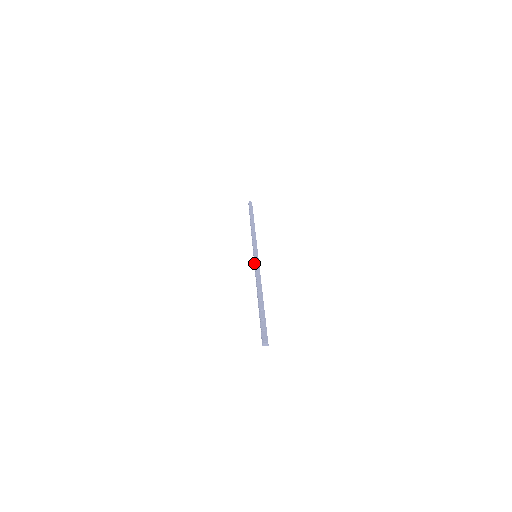
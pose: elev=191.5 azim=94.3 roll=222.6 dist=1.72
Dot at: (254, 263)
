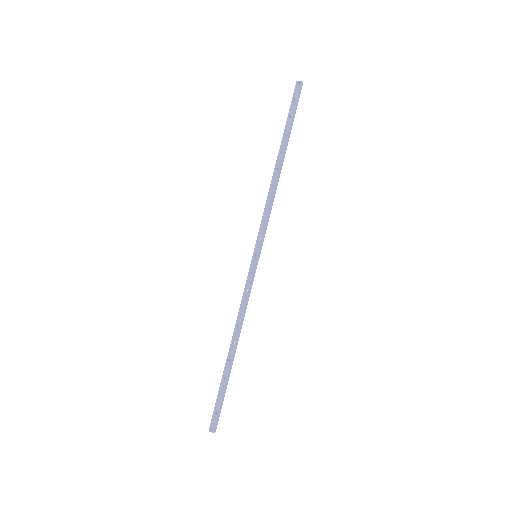
Dot at: (248, 273)
